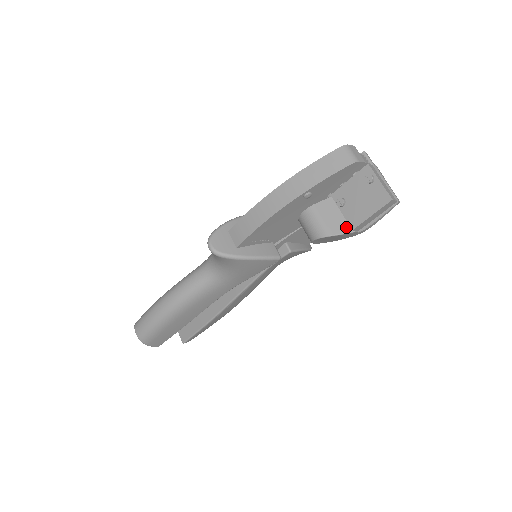
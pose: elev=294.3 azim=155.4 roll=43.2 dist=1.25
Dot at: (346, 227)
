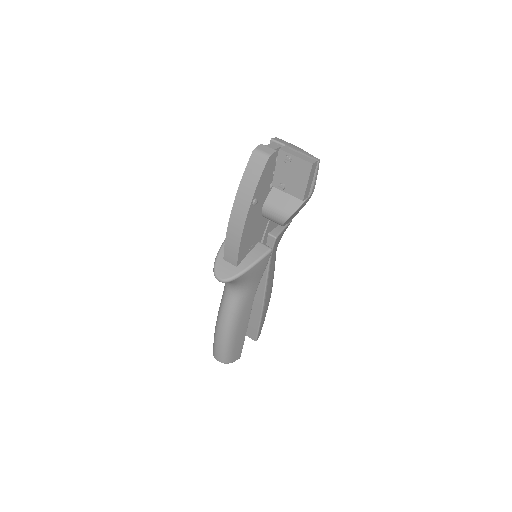
Dot at: (297, 201)
